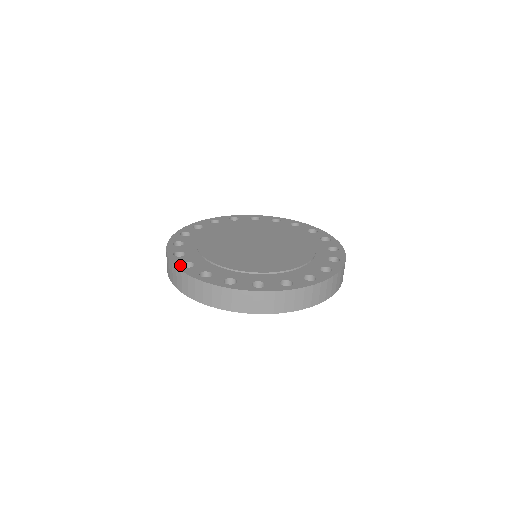
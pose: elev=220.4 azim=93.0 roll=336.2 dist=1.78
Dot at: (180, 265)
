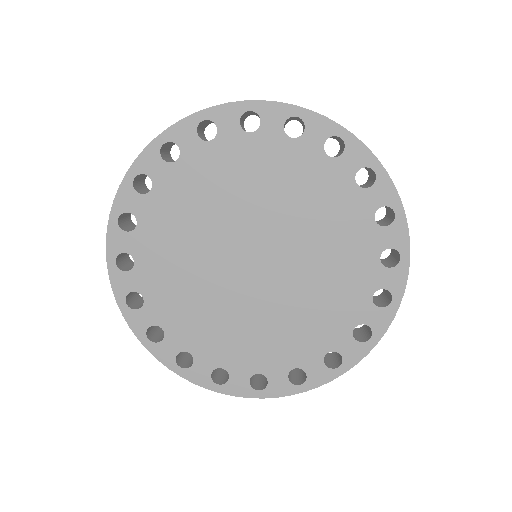
Dot at: occluded
